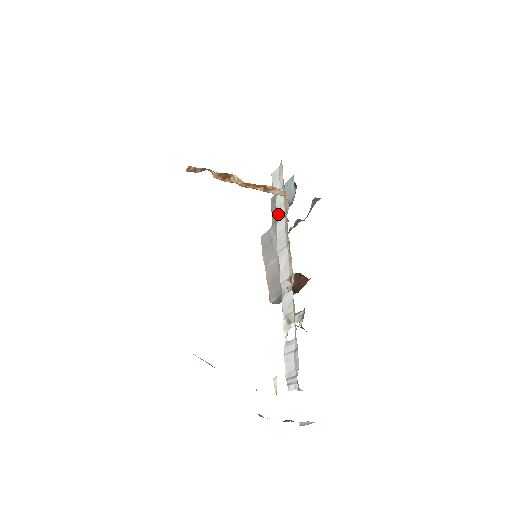
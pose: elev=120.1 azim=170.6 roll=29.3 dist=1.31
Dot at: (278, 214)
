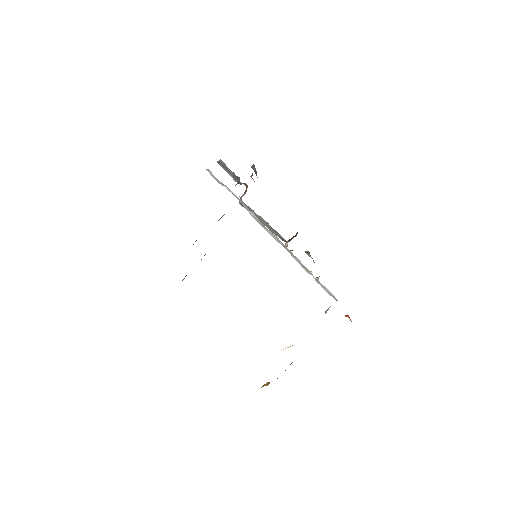
Dot at: occluded
